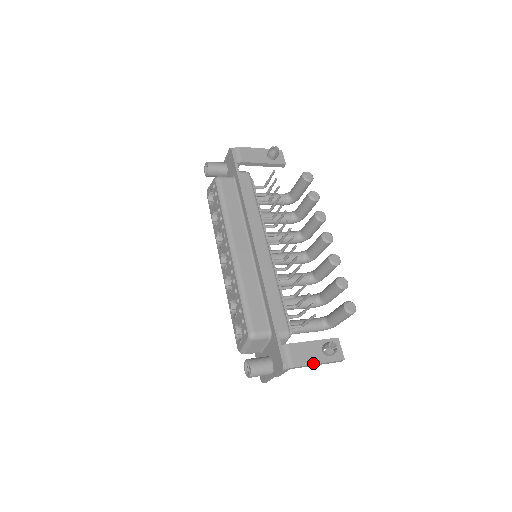
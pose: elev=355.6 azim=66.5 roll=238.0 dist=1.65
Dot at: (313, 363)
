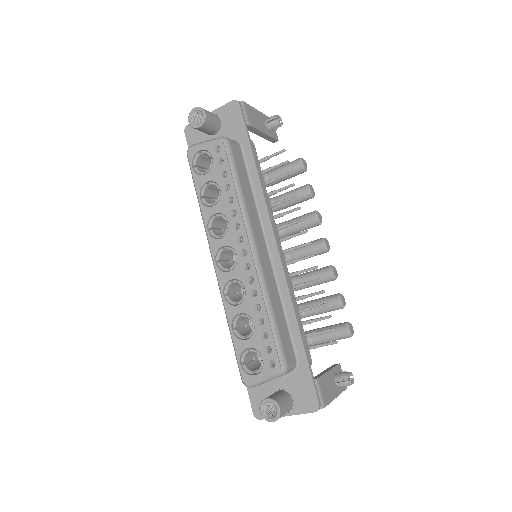
Dot at: (334, 398)
